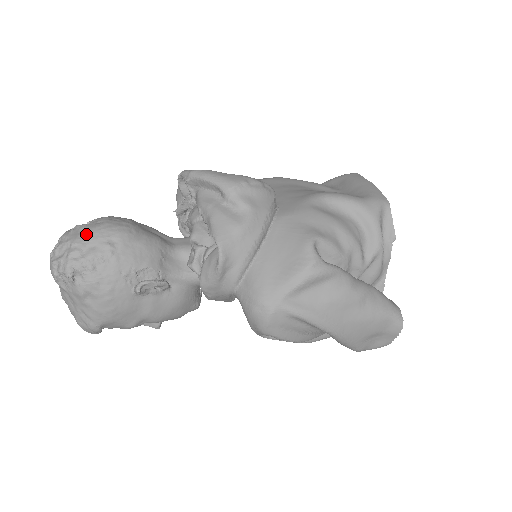
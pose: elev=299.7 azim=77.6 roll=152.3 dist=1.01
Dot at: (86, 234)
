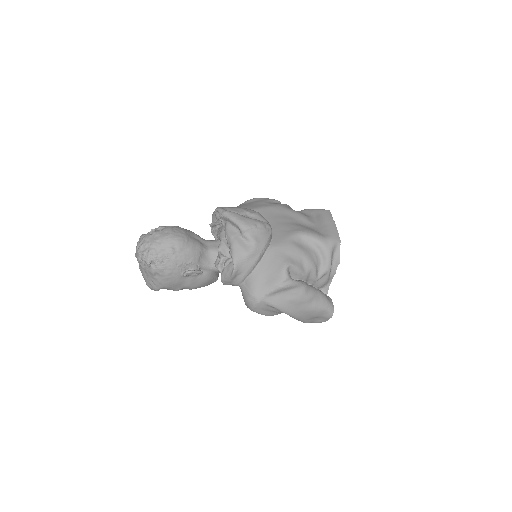
Dot at: (159, 240)
